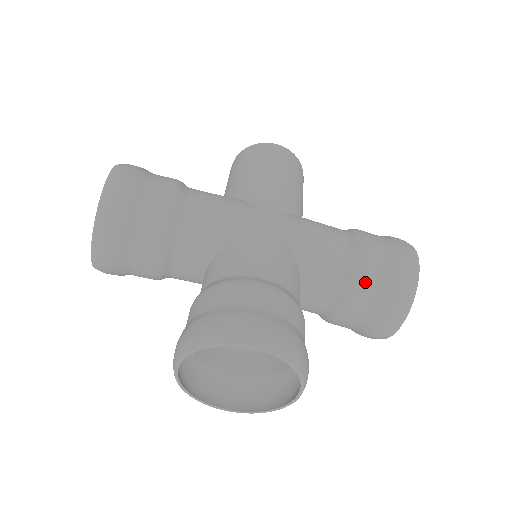
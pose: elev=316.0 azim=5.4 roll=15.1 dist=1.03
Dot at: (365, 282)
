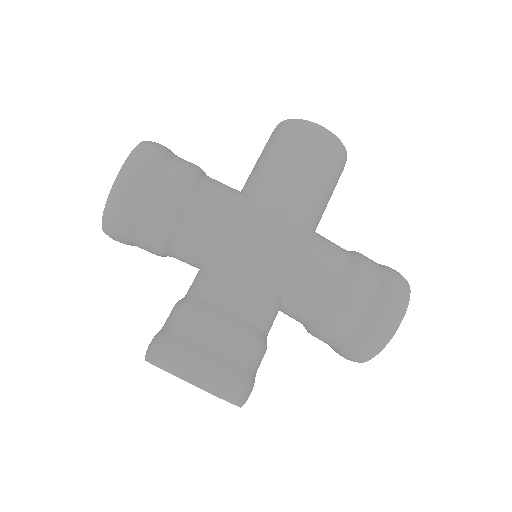
Dot at: (339, 325)
